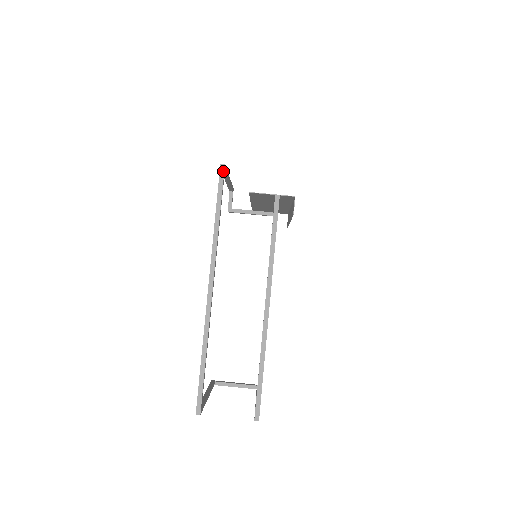
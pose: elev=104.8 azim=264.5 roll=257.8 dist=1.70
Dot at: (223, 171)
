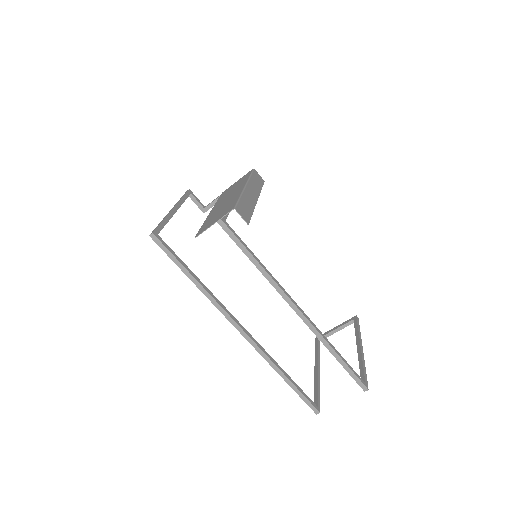
Dot at: (157, 240)
